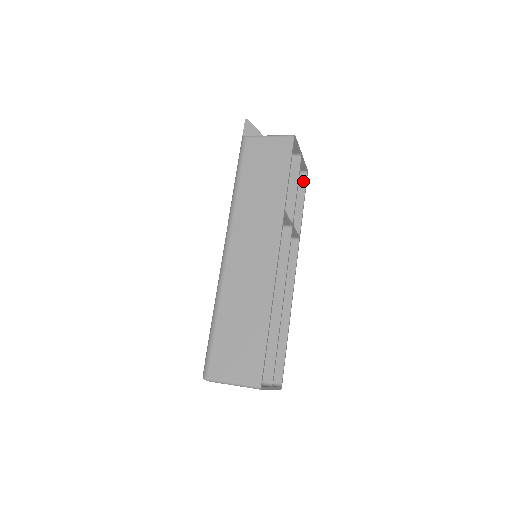
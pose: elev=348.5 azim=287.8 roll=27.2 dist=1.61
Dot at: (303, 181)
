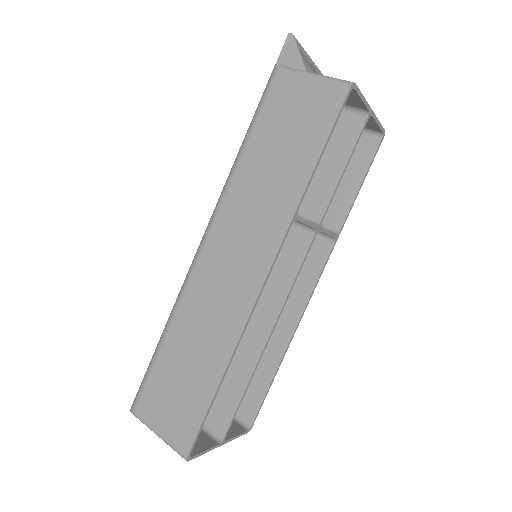
Dot at: (372, 148)
